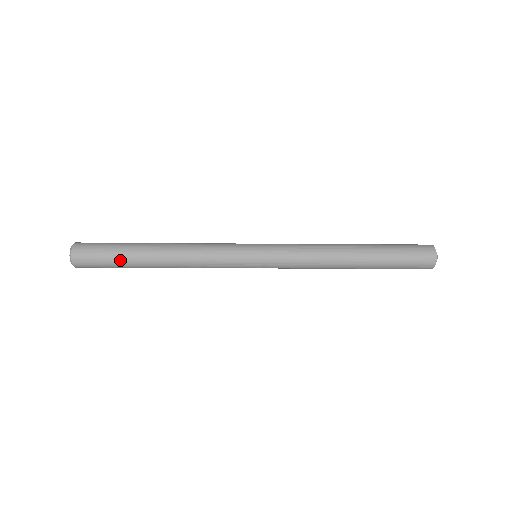
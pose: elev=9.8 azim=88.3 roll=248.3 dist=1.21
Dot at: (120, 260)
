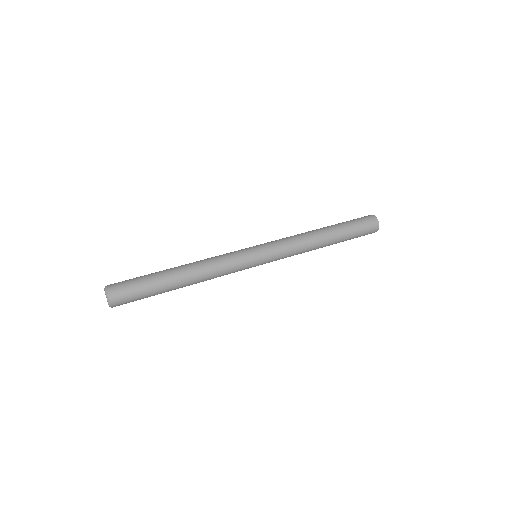
Dot at: (153, 290)
